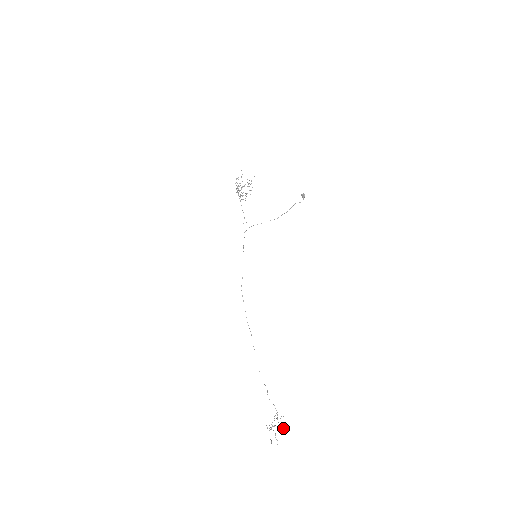
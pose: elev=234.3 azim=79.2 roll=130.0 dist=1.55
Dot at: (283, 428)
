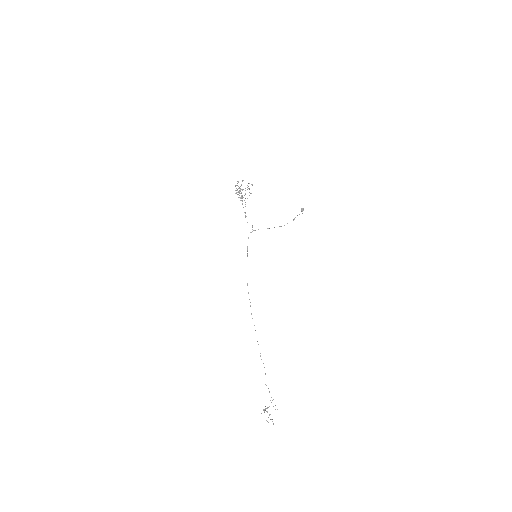
Dot at: occluded
